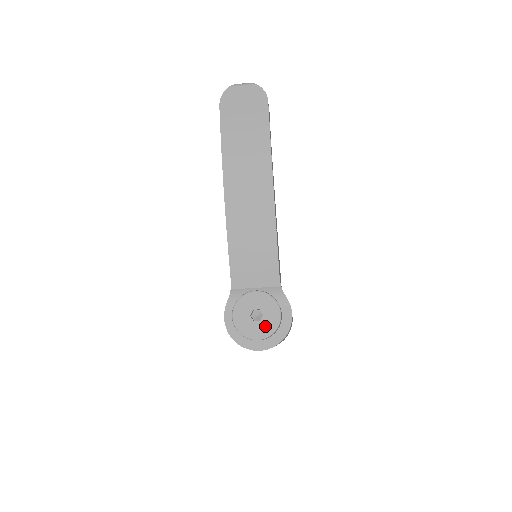
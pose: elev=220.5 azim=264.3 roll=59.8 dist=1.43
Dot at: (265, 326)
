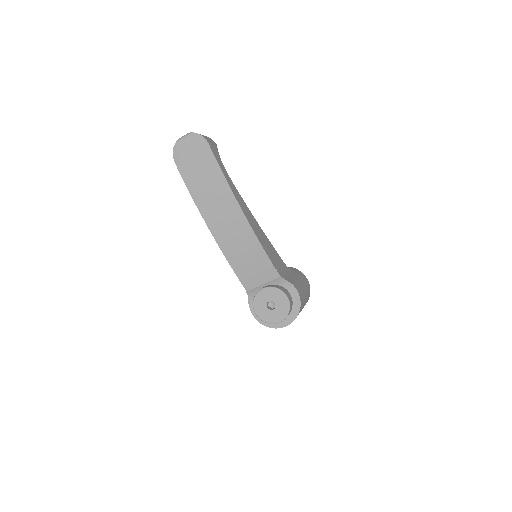
Dot at: (280, 311)
